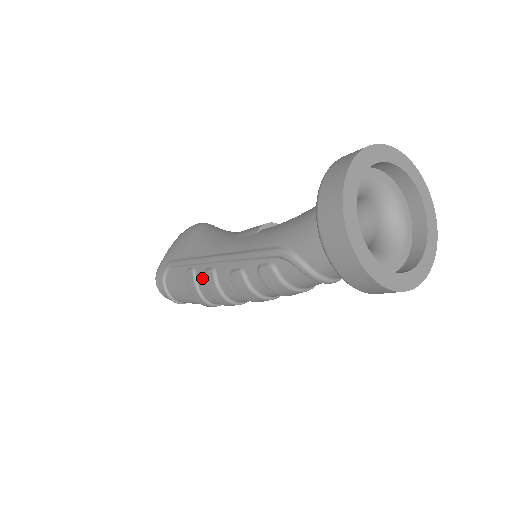
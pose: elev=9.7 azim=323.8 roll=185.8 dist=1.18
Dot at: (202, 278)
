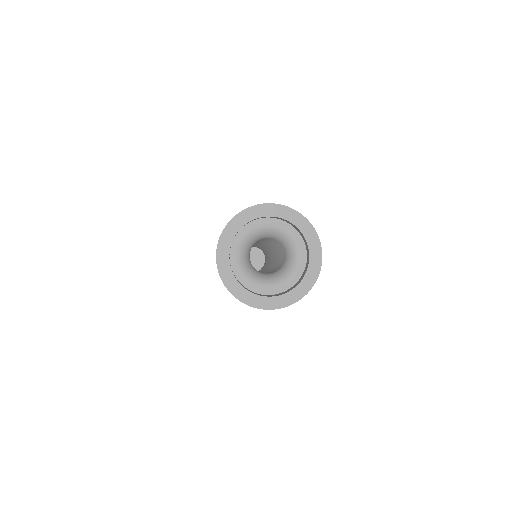
Dot at: occluded
